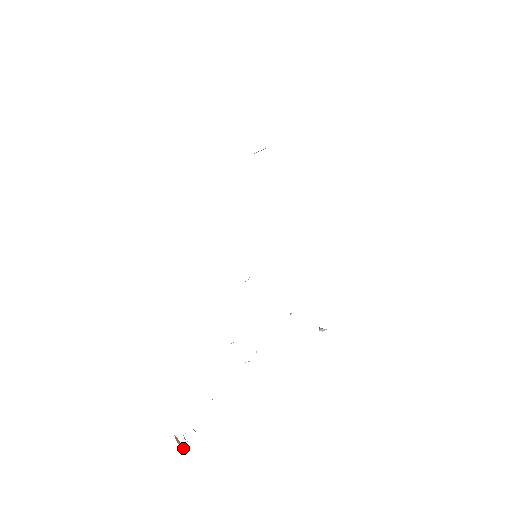
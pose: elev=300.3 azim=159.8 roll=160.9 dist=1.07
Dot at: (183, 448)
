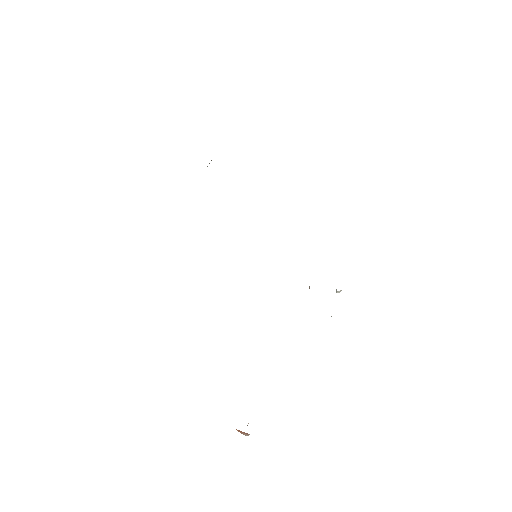
Dot at: (247, 435)
